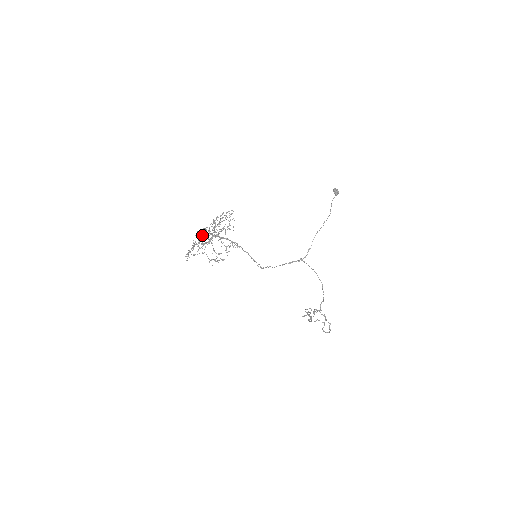
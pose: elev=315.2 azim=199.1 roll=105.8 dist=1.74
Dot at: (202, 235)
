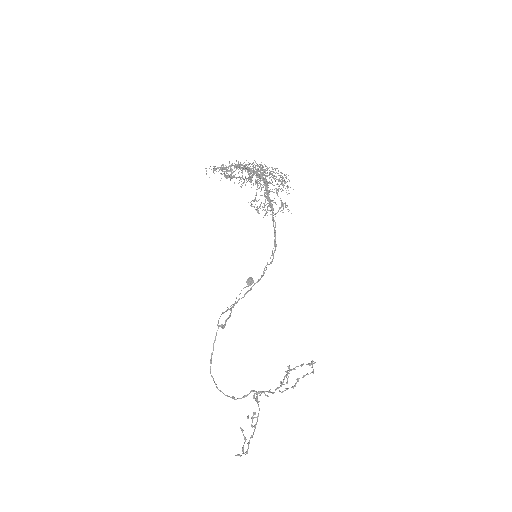
Dot at: occluded
